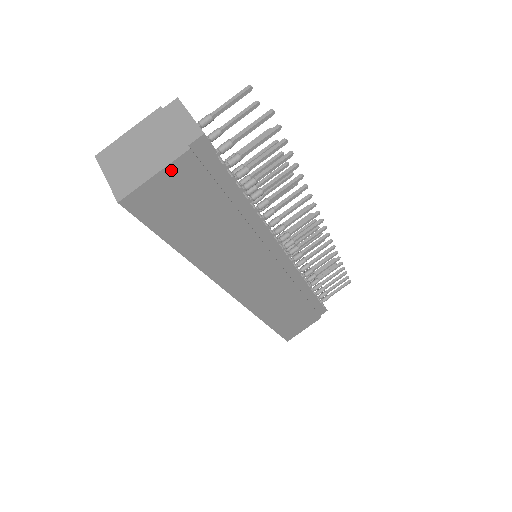
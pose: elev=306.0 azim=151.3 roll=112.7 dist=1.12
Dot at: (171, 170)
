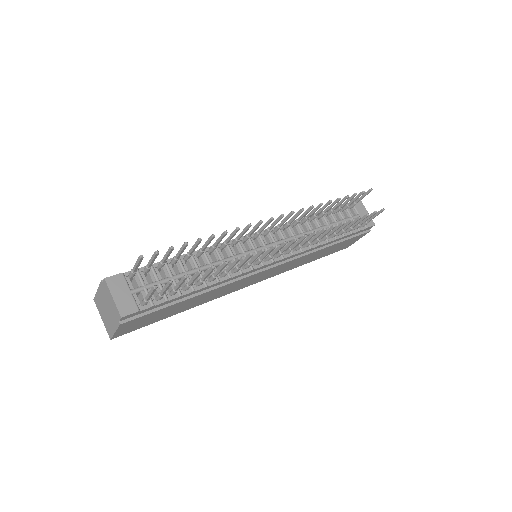
Dot at: (121, 328)
